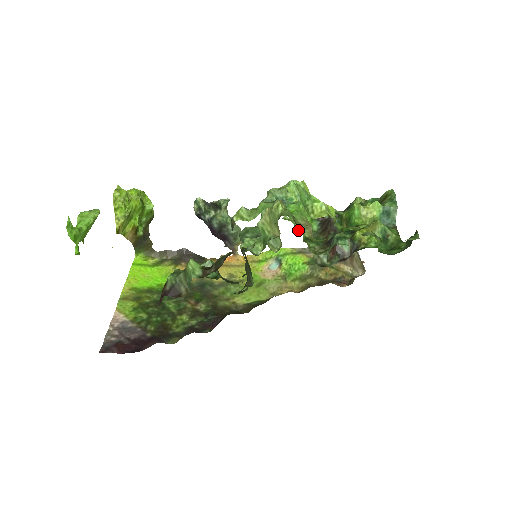
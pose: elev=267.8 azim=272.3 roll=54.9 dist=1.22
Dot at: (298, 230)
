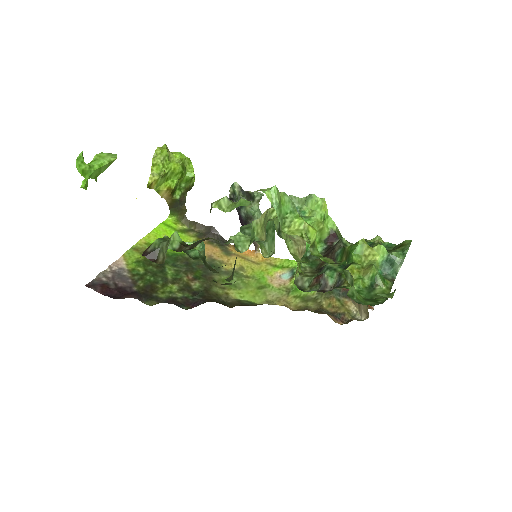
Dot at: occluded
